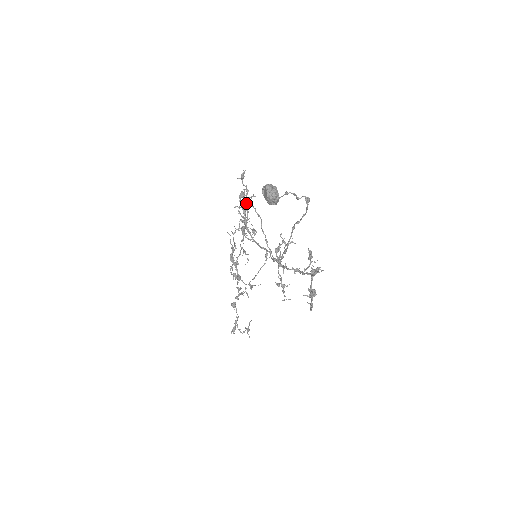
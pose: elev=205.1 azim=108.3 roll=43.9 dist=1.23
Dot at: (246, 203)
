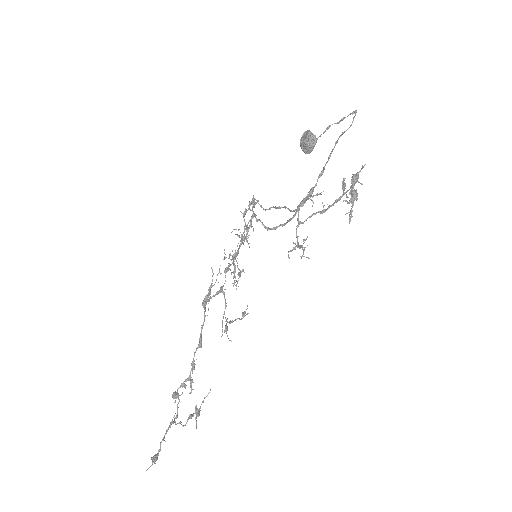
Dot at: occluded
